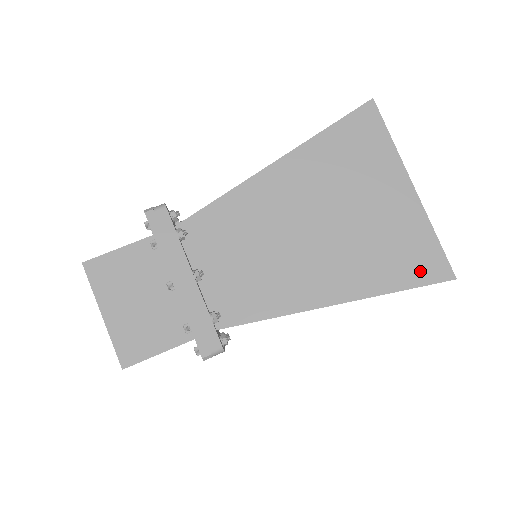
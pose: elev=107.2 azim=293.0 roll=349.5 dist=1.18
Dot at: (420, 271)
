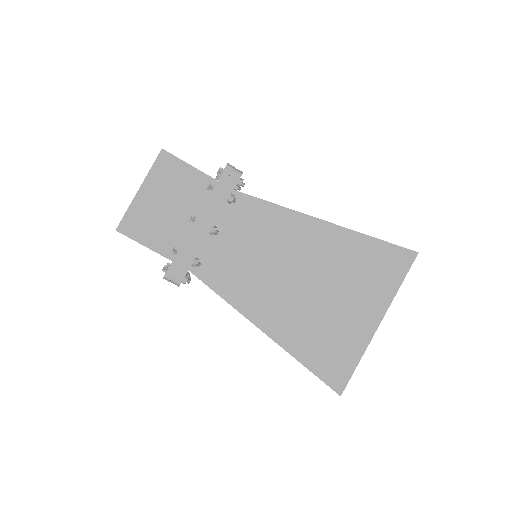
Dot at: (328, 369)
